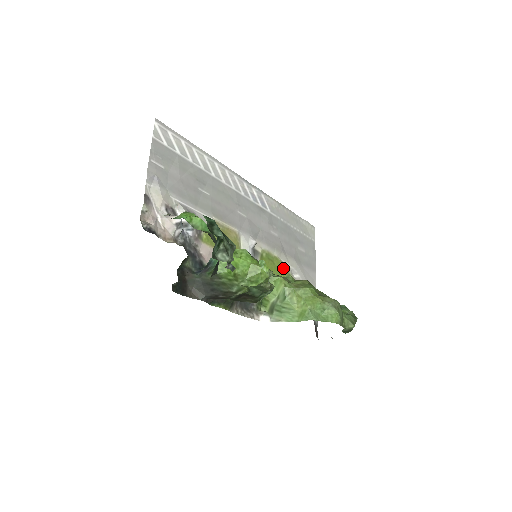
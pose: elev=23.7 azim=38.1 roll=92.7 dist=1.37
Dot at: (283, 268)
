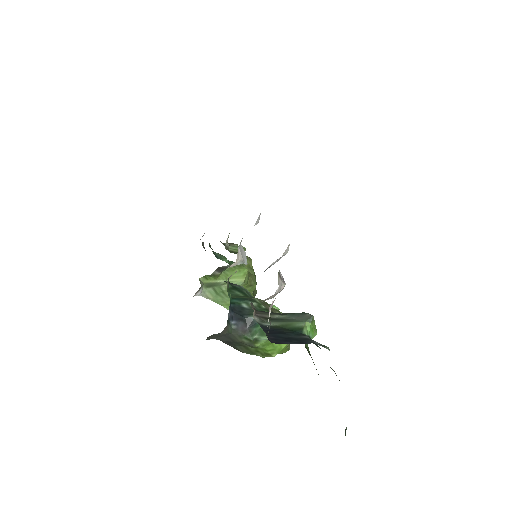
Dot at: occluded
